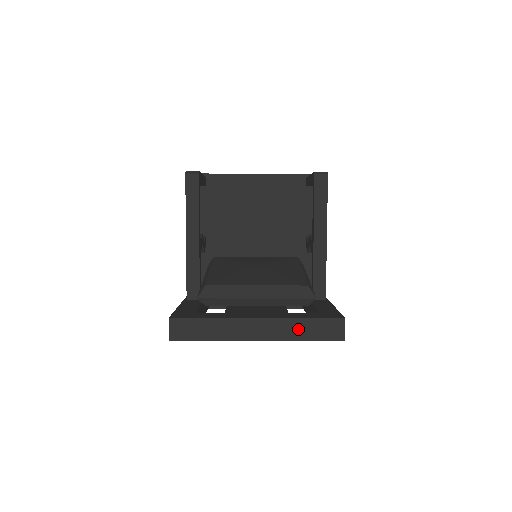
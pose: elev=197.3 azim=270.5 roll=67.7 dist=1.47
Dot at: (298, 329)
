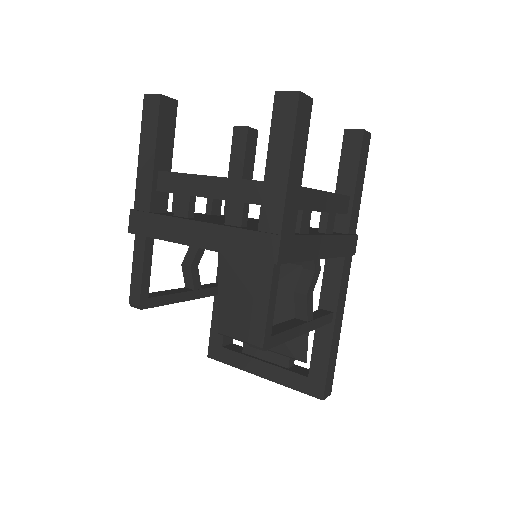
Dot at: occluded
